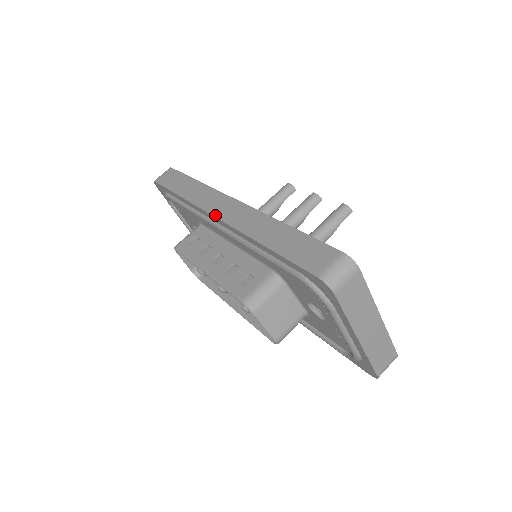
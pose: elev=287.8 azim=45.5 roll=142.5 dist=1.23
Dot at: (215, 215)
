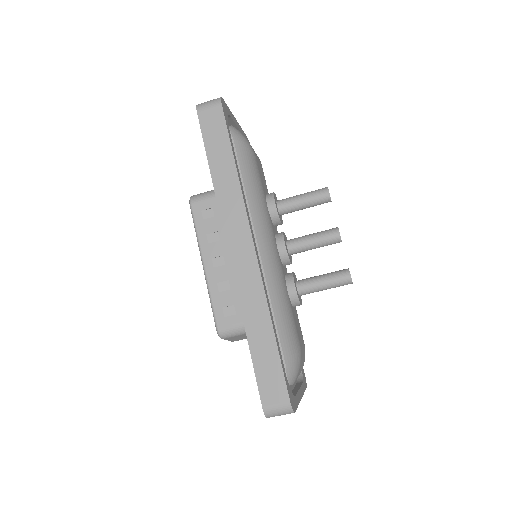
Dot at: (229, 252)
